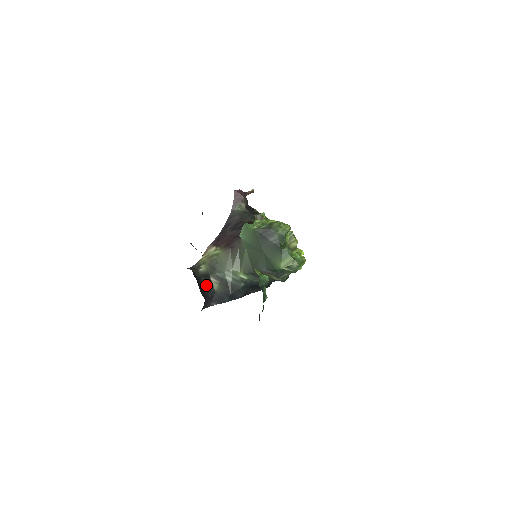
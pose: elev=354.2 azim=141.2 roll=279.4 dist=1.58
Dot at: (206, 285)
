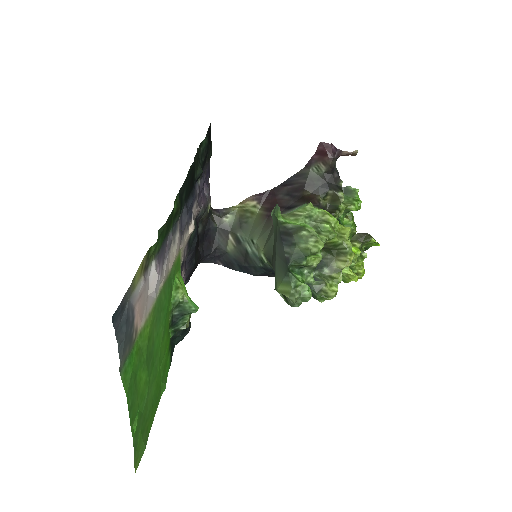
Dot at: (219, 240)
